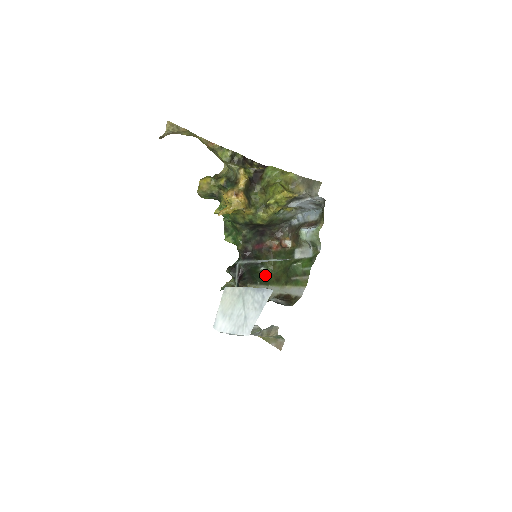
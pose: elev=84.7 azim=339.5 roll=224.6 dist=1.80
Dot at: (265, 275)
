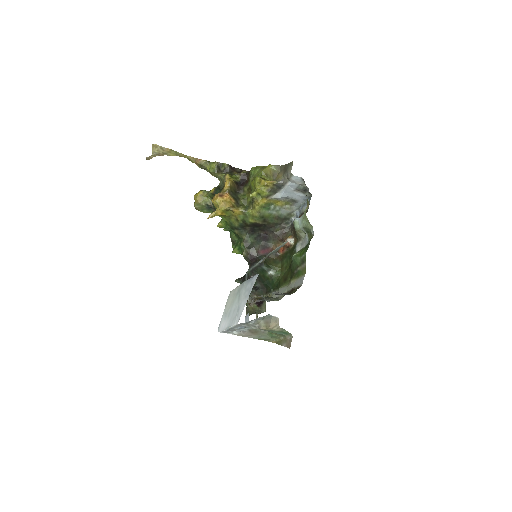
Dot at: (276, 280)
